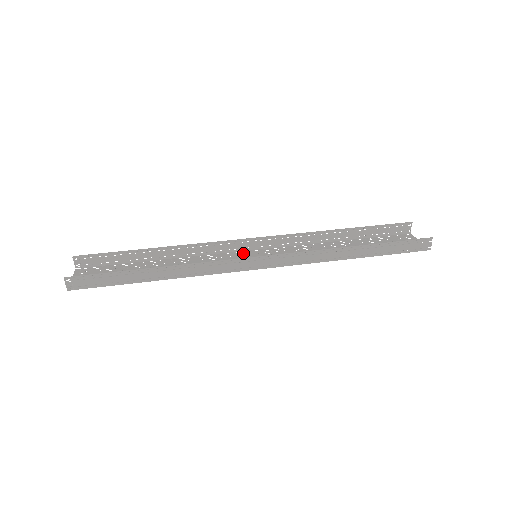
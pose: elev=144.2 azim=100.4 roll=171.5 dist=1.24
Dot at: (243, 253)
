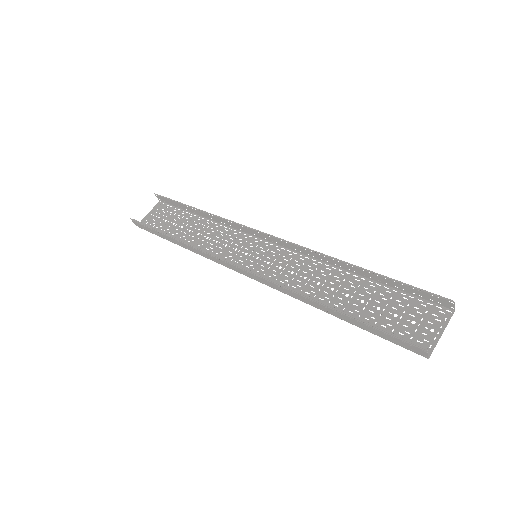
Dot at: (258, 243)
